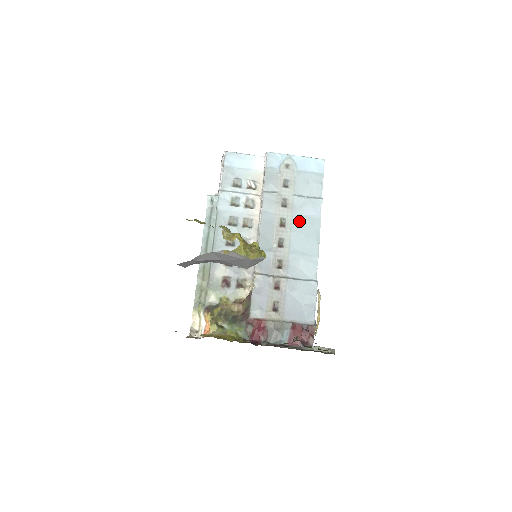
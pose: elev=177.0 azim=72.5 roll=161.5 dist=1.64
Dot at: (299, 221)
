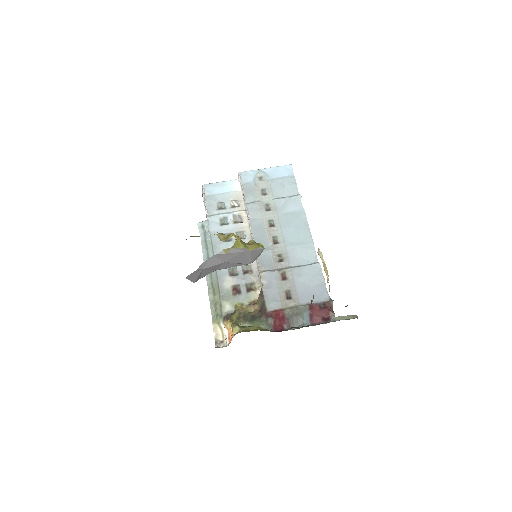
Dot at: (286, 218)
